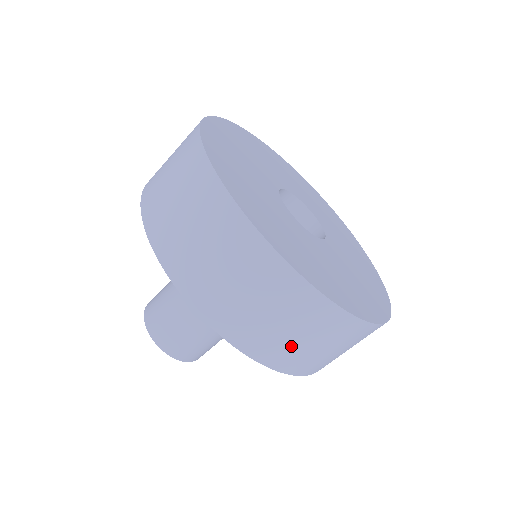
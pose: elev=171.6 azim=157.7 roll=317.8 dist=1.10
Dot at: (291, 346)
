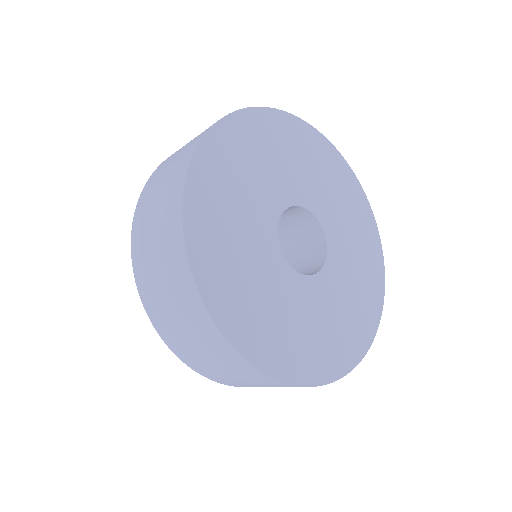
Dot at: (166, 312)
